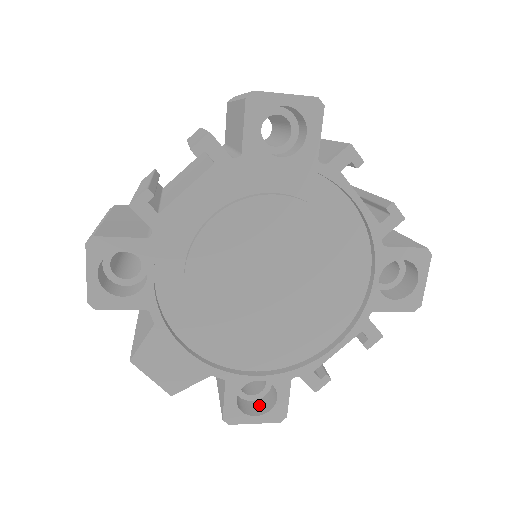
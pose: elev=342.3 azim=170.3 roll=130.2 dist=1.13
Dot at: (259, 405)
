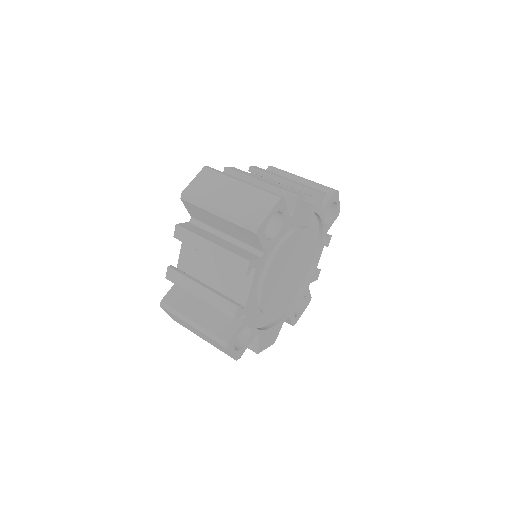
Dot at: (297, 304)
